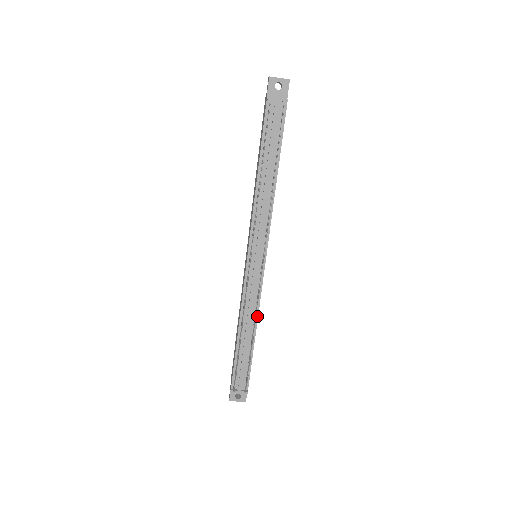
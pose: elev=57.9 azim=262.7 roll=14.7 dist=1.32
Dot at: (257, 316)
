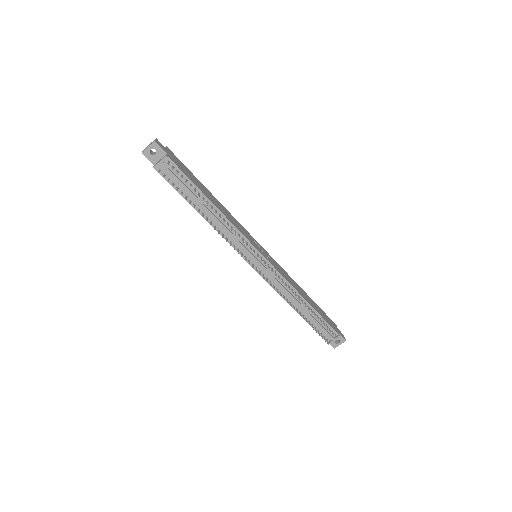
Dot at: (295, 290)
